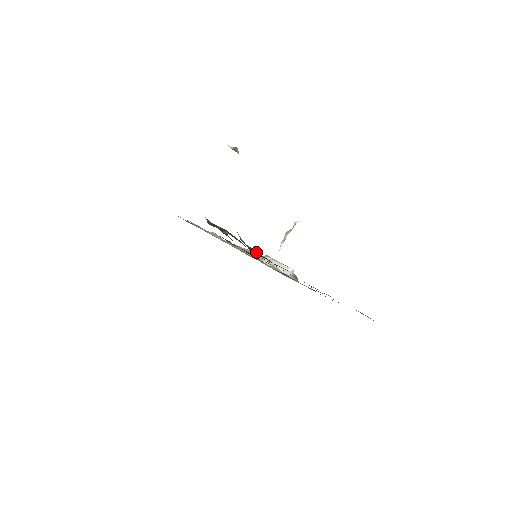
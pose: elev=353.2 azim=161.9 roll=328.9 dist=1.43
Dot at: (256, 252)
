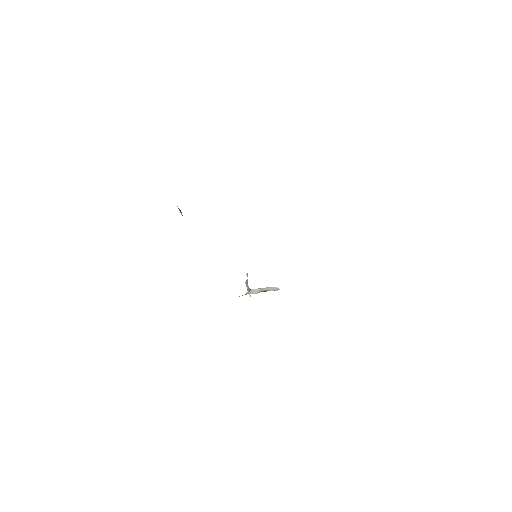
Dot at: occluded
